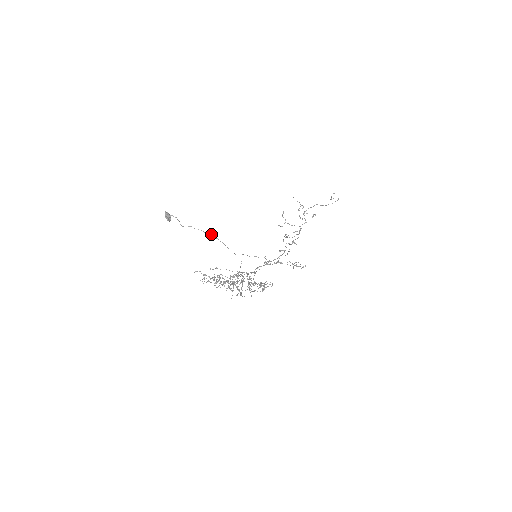
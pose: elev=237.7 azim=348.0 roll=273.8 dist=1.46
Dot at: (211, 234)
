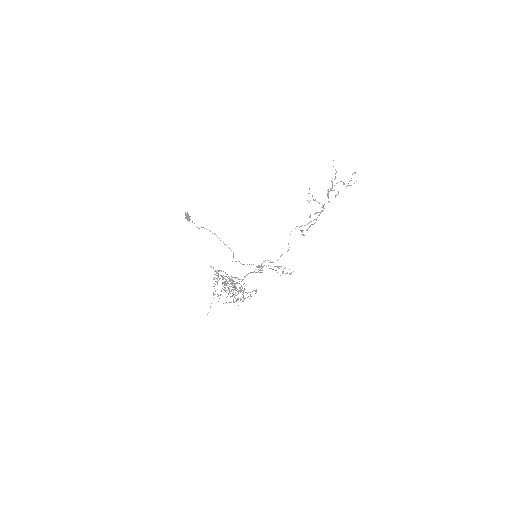
Dot at: (217, 237)
